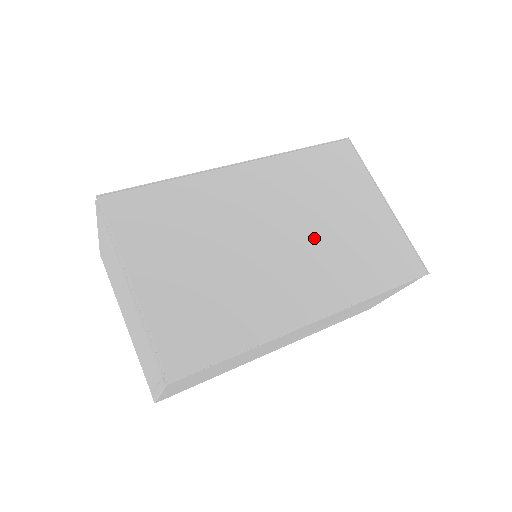
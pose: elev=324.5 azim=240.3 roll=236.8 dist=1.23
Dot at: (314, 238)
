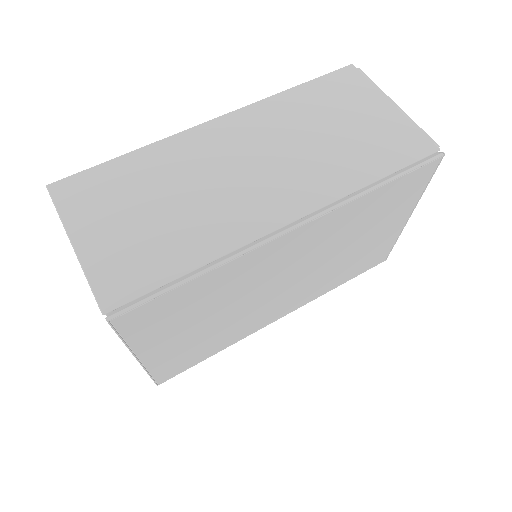
Dot at: (320, 270)
